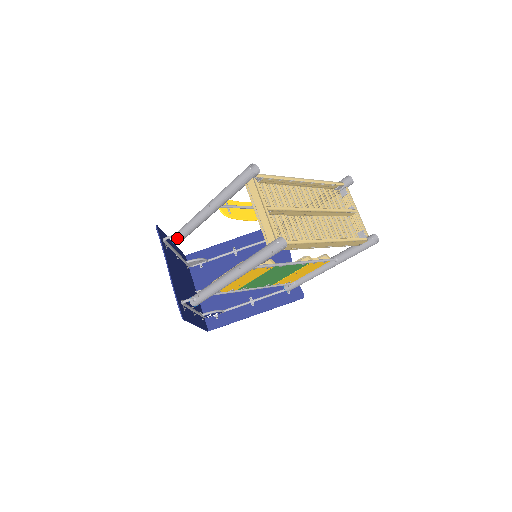
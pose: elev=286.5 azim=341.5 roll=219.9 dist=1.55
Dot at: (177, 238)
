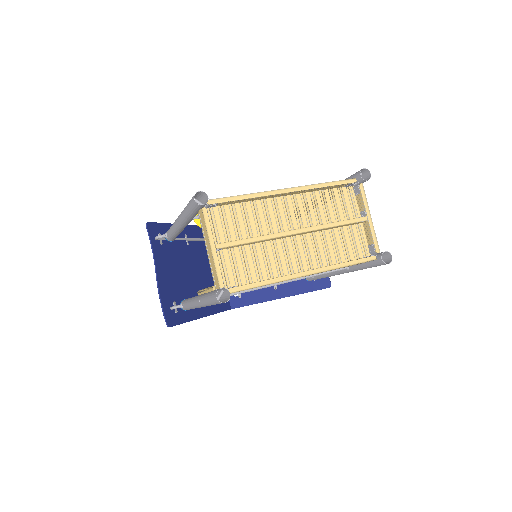
Dot at: (168, 237)
